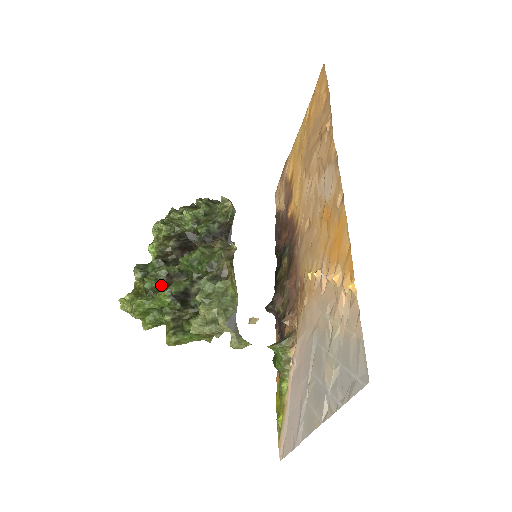
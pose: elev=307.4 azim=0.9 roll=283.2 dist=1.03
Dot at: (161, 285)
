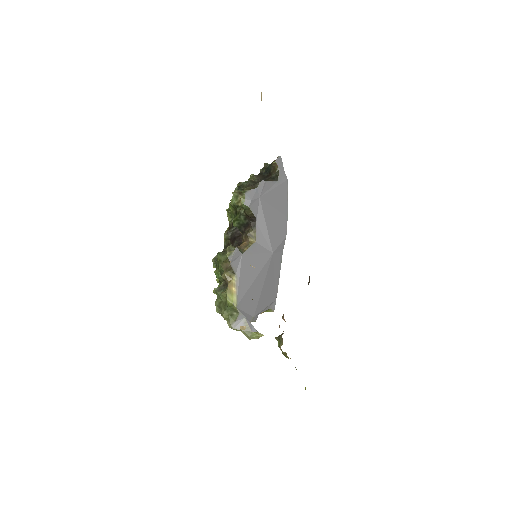
Dot at: occluded
